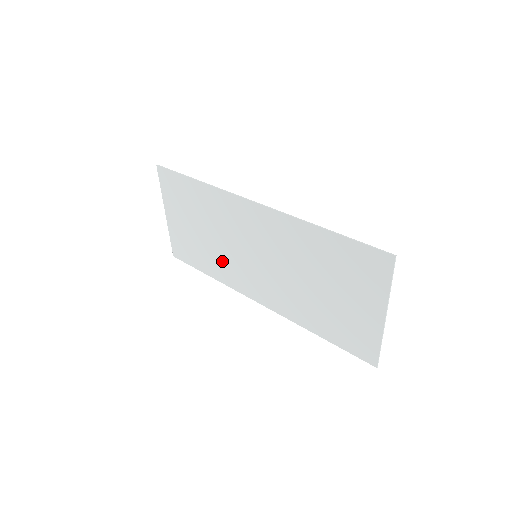
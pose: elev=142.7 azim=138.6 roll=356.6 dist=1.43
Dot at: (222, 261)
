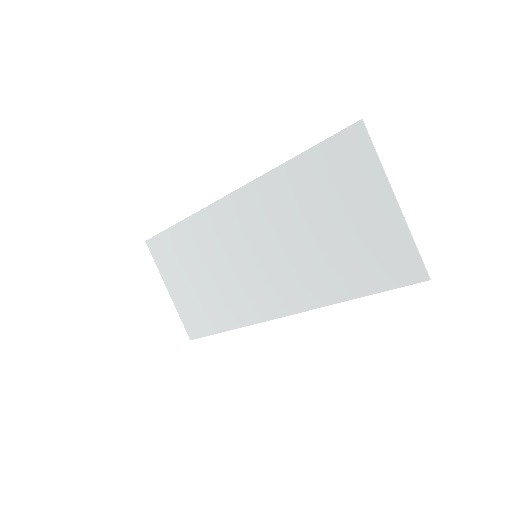
Dot at: (231, 296)
